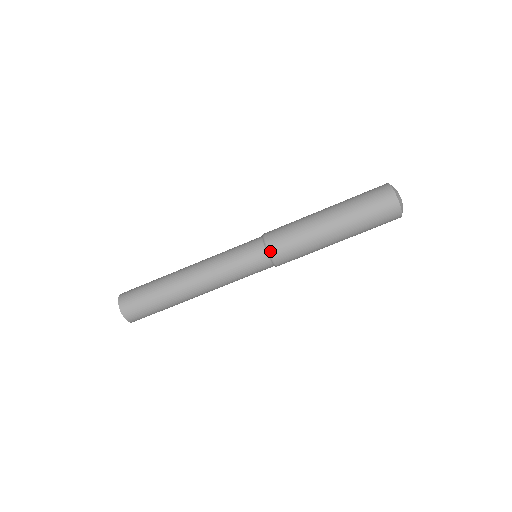
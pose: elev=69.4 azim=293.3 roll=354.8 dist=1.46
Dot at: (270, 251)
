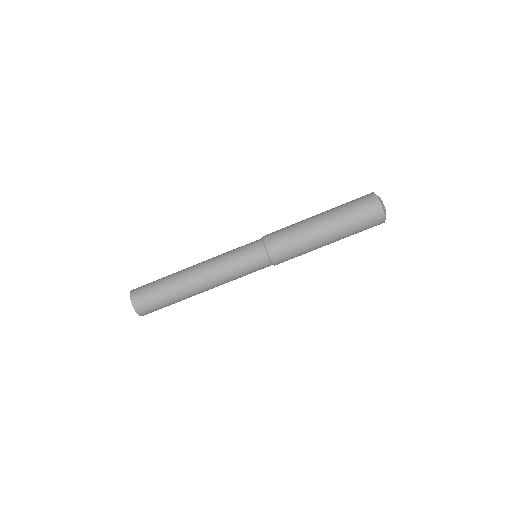
Dot at: (265, 238)
